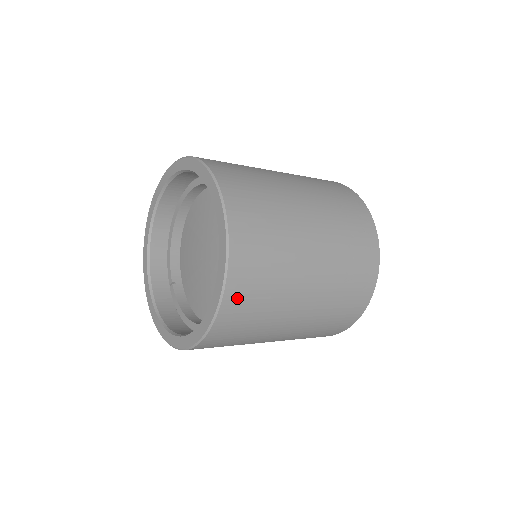
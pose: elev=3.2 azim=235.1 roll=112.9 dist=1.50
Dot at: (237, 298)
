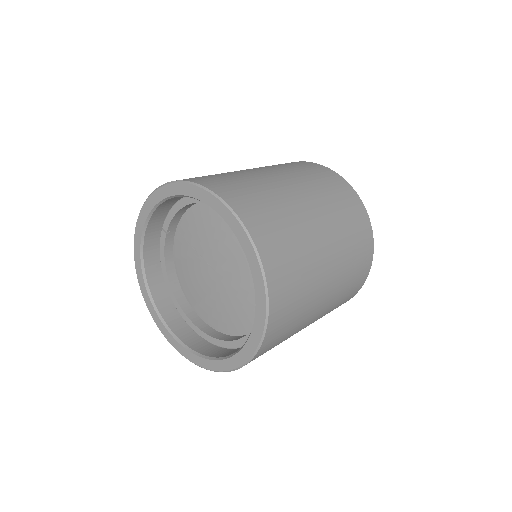
Dot at: occluded
